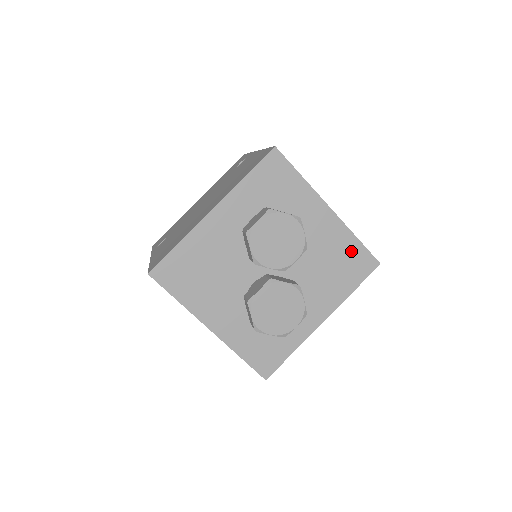
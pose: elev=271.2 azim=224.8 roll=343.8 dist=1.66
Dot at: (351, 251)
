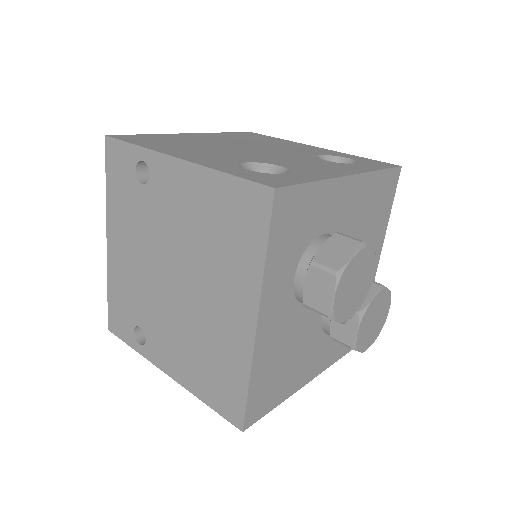
Dot at: (379, 188)
